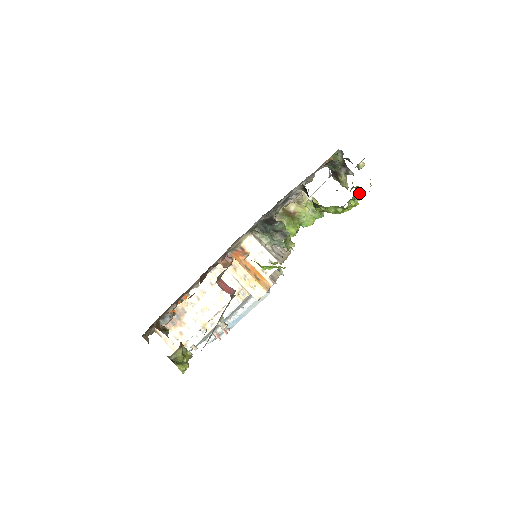
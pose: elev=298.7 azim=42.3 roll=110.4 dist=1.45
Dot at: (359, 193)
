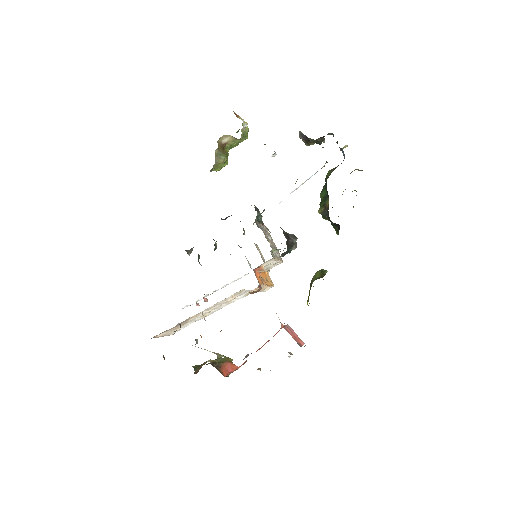
Dot at: occluded
